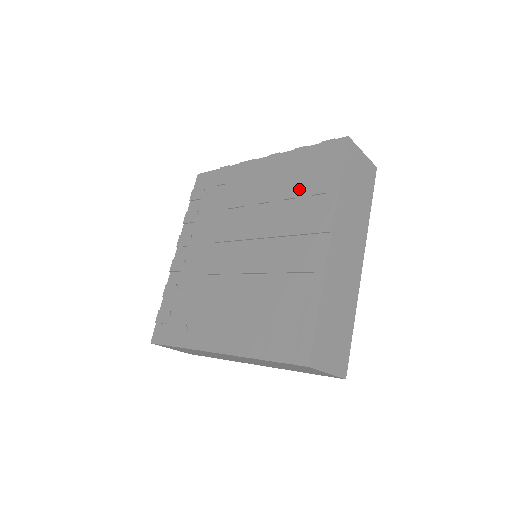
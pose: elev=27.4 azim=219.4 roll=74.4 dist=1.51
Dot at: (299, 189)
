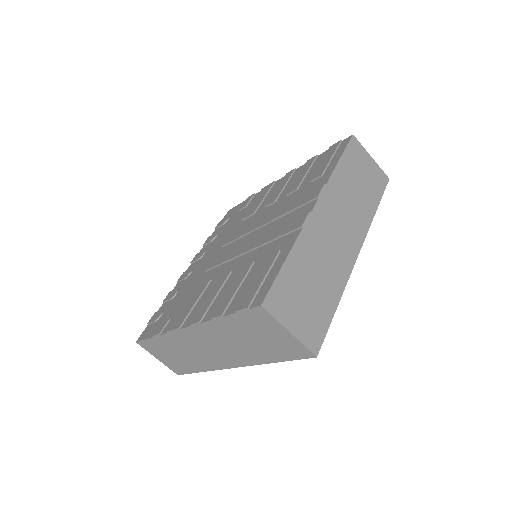
Dot at: (302, 183)
